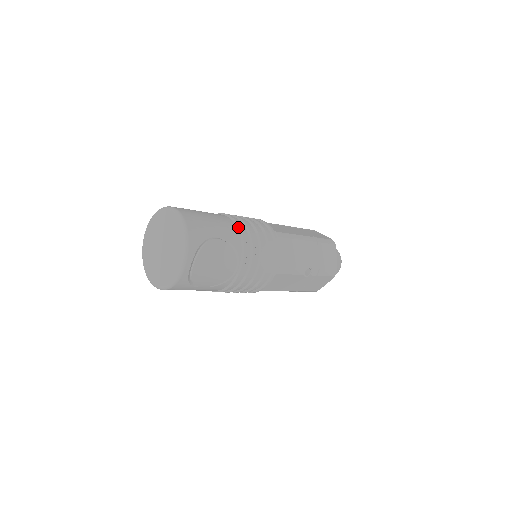
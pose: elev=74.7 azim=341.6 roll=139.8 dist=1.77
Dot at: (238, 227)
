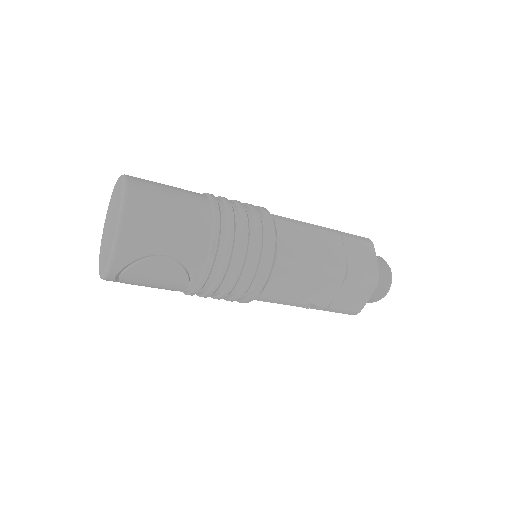
Dot at: (211, 244)
